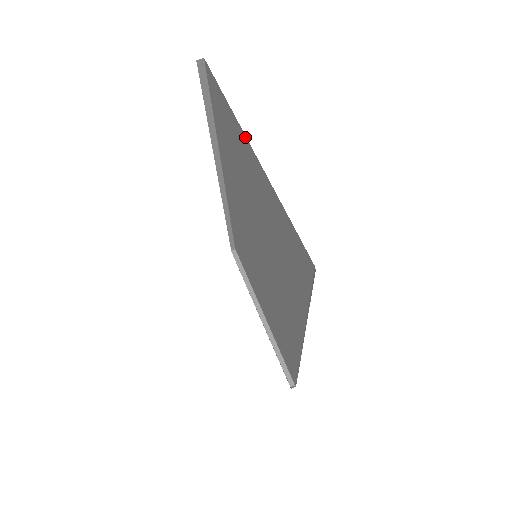
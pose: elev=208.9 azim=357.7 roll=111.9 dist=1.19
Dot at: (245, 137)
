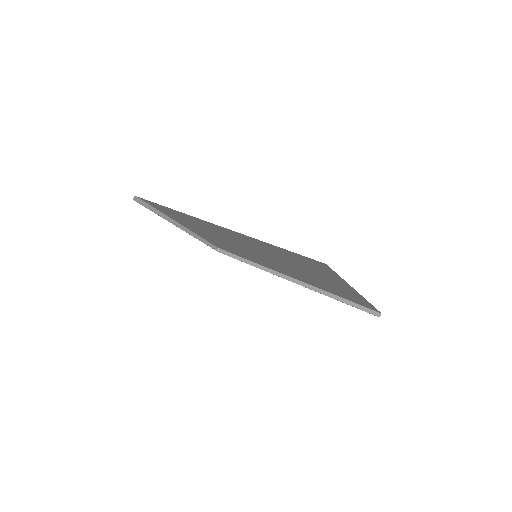
Dot at: (354, 289)
